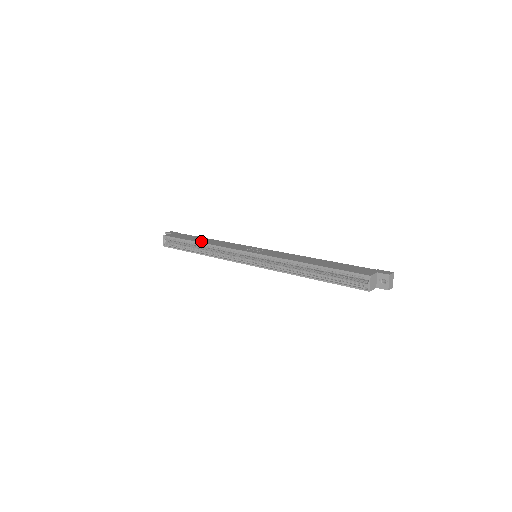
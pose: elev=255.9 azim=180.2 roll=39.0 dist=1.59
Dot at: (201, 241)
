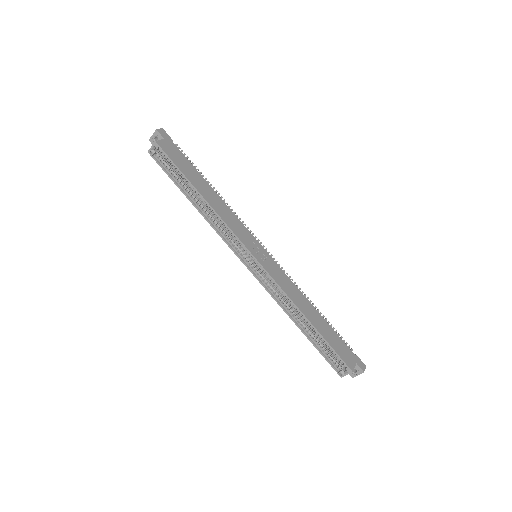
Dot at: (204, 193)
